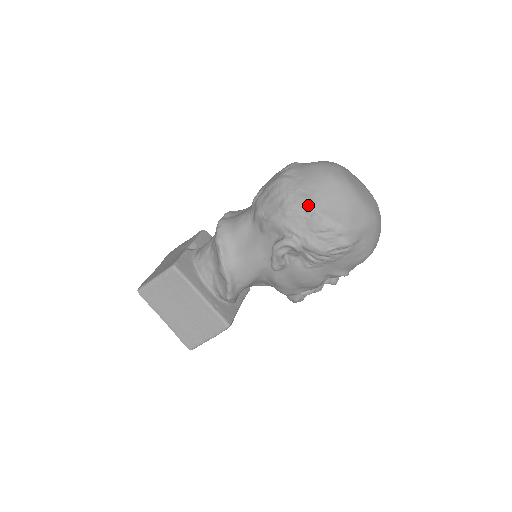
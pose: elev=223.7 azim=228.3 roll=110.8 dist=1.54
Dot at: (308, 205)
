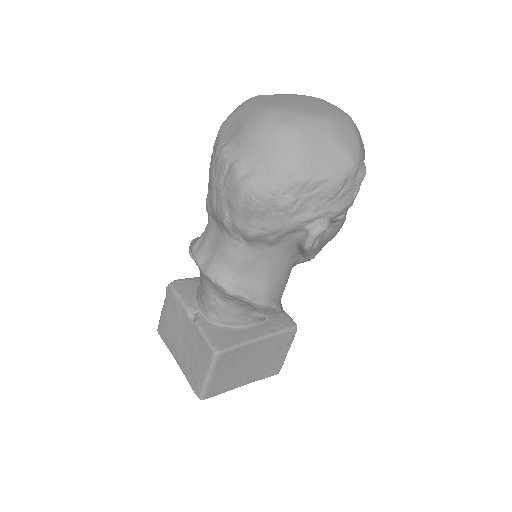
Dot at: (306, 183)
